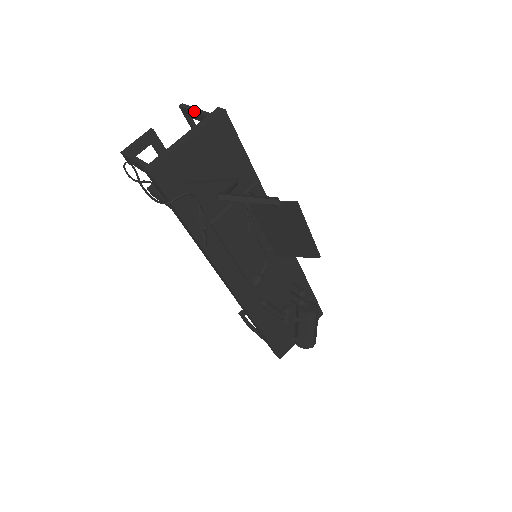
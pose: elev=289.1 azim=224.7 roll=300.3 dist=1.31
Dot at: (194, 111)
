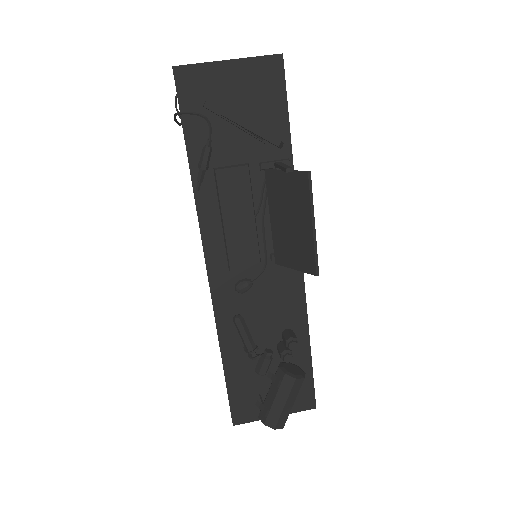
Dot at: occluded
